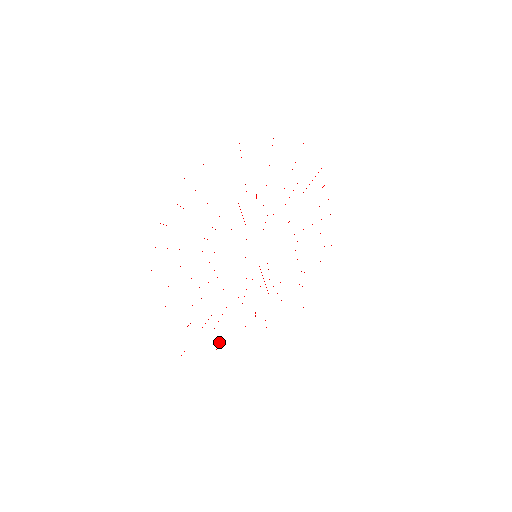
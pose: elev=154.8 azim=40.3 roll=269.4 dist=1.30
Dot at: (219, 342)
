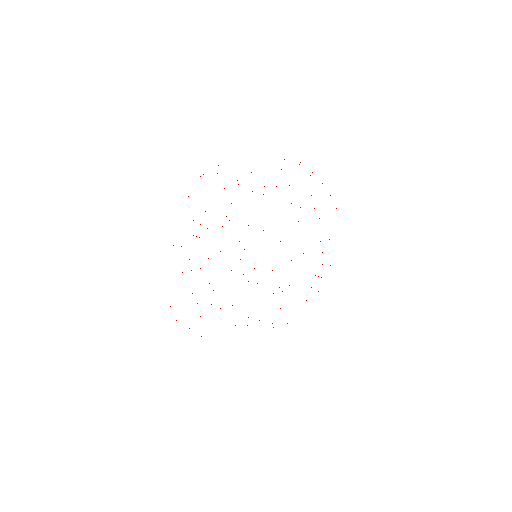
Dot at: (247, 325)
